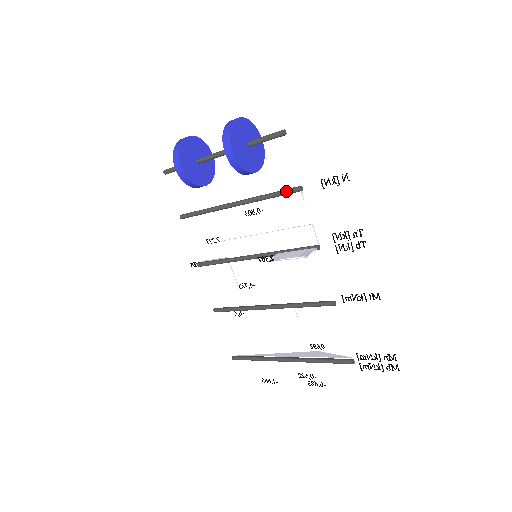
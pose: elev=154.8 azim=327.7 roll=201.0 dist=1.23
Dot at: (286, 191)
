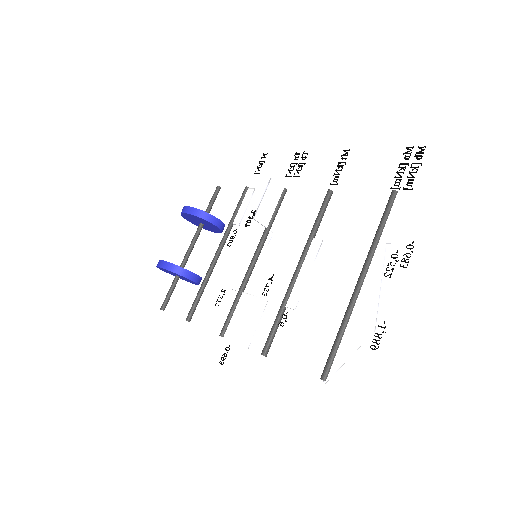
Dot at: (240, 198)
